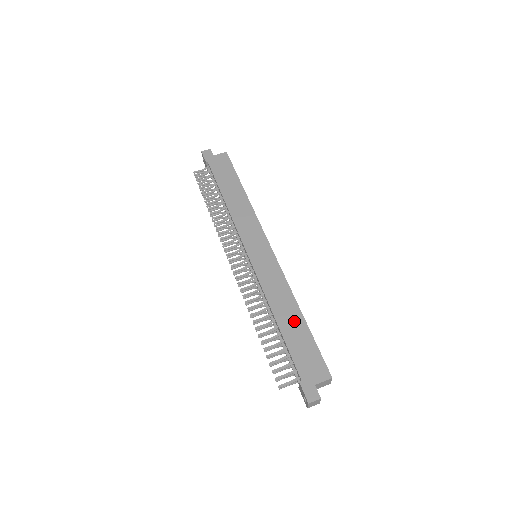
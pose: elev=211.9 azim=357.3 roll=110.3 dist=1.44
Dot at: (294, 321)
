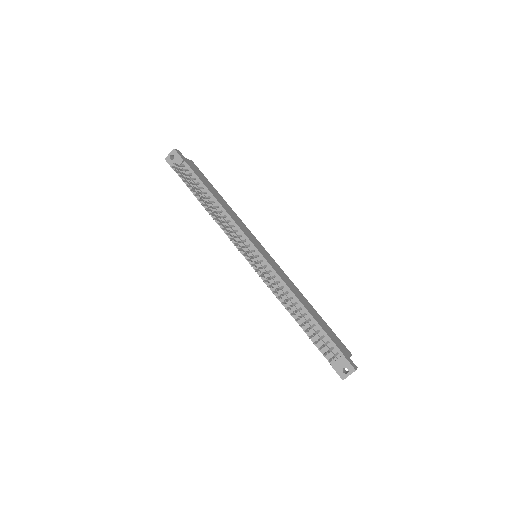
Dot at: (313, 311)
